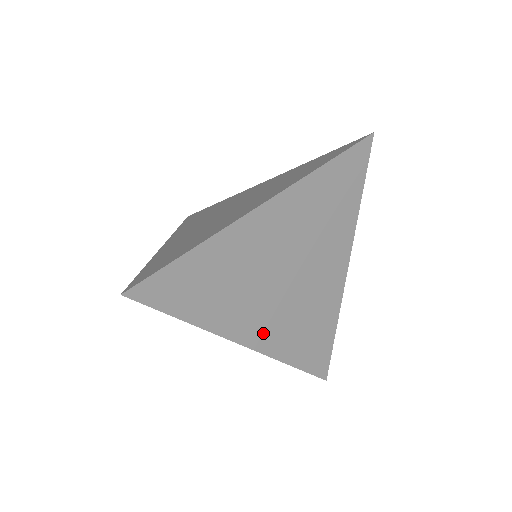
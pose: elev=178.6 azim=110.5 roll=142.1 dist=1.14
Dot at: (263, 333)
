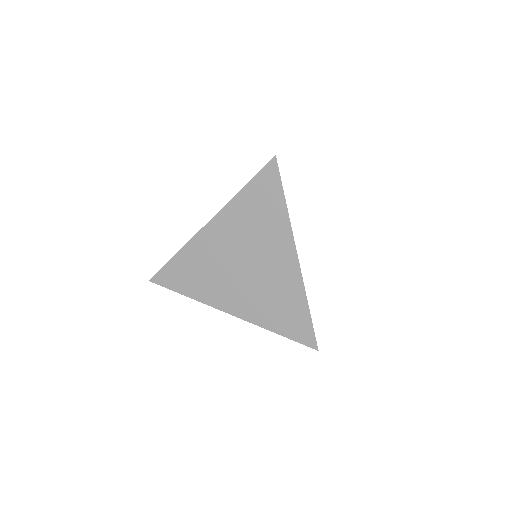
Dot at: occluded
